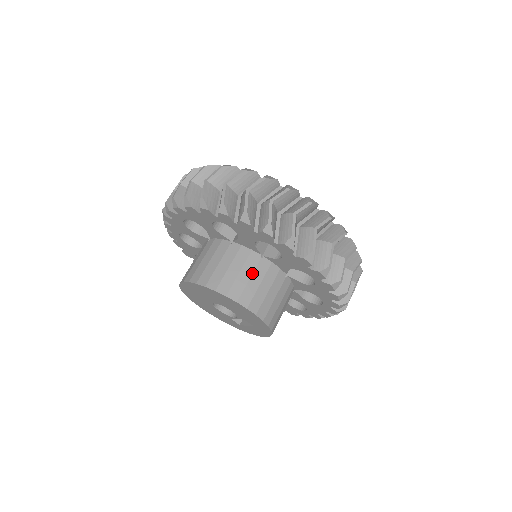
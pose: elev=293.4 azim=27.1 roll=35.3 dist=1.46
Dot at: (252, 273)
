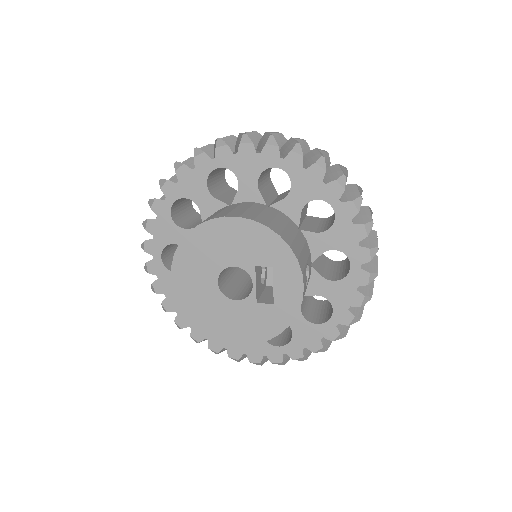
Dot at: (222, 210)
